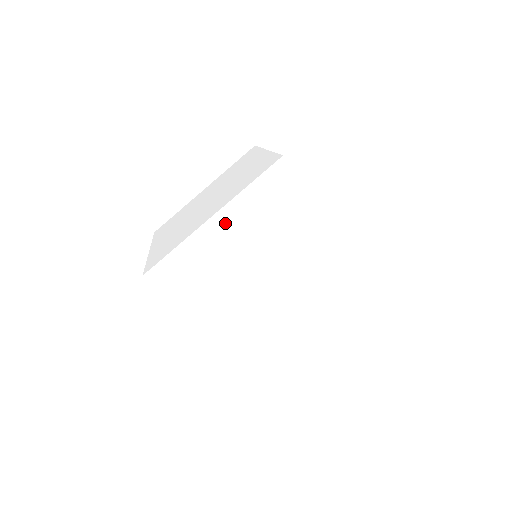
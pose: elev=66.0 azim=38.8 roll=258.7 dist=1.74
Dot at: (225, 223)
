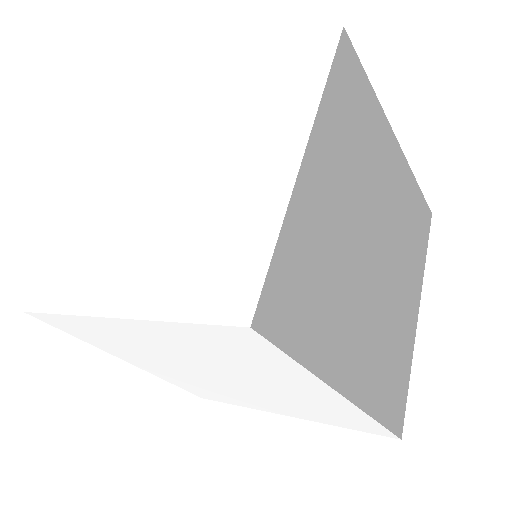
Dot at: (135, 329)
